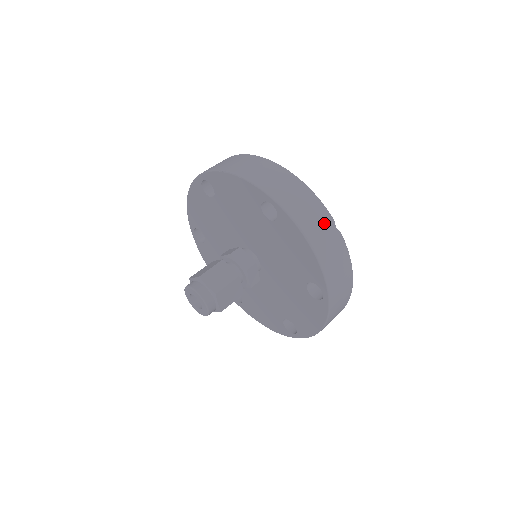
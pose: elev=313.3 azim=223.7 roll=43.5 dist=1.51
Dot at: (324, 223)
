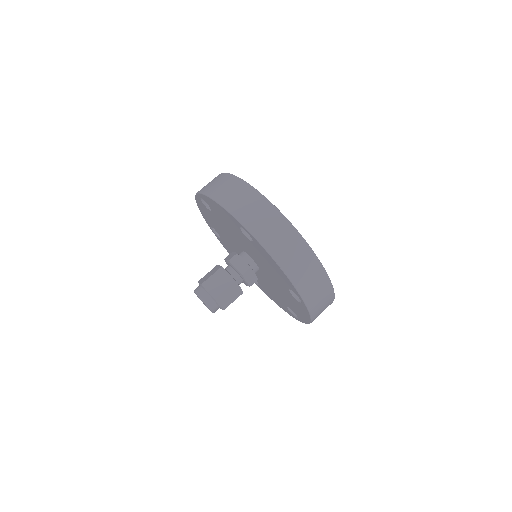
Dot at: (327, 305)
